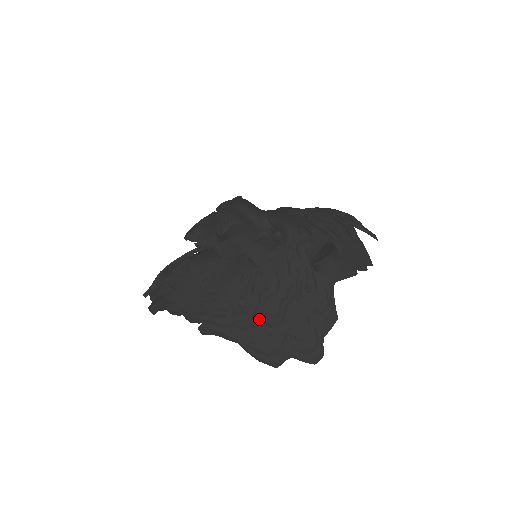
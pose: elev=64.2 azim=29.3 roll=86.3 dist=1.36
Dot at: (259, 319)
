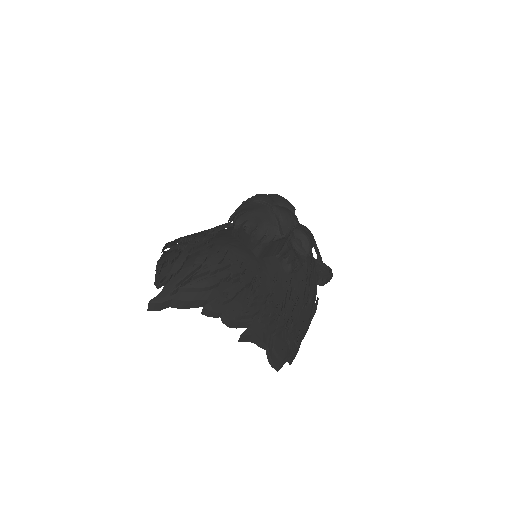
Dot at: (287, 326)
